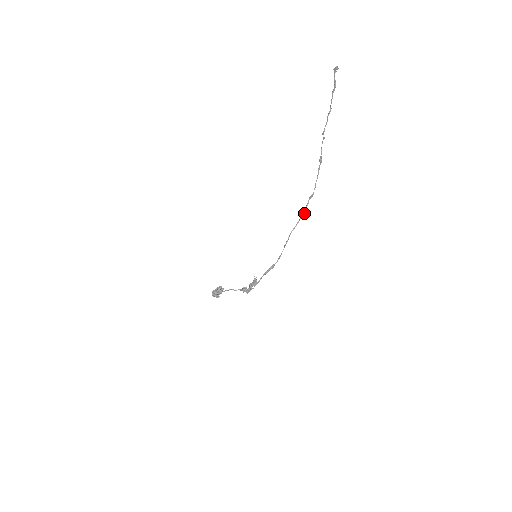
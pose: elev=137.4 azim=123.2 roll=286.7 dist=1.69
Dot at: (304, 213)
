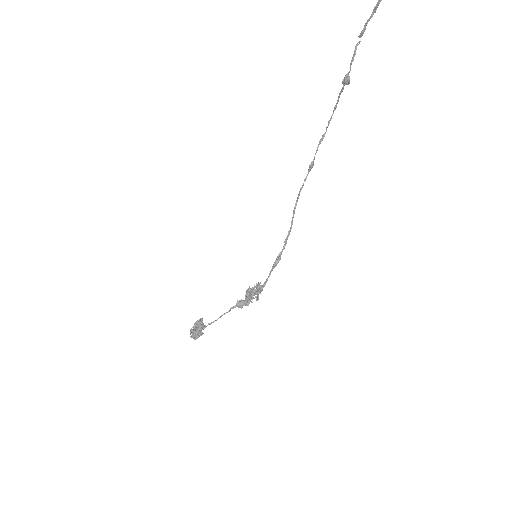
Dot at: (312, 166)
